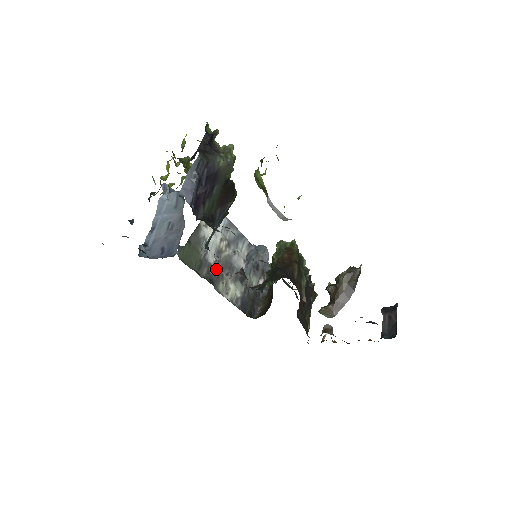
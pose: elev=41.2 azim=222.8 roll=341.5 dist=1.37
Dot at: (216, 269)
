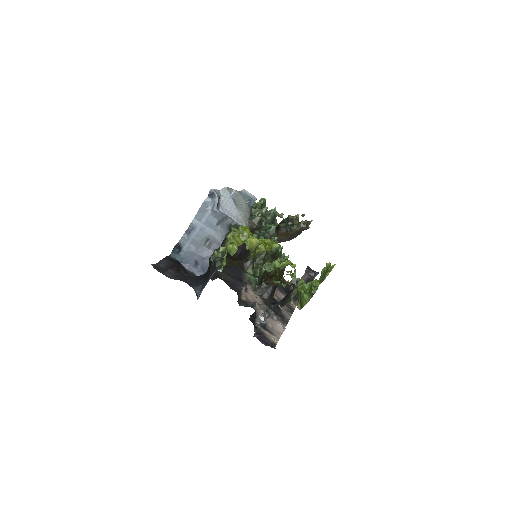
Dot at: occluded
